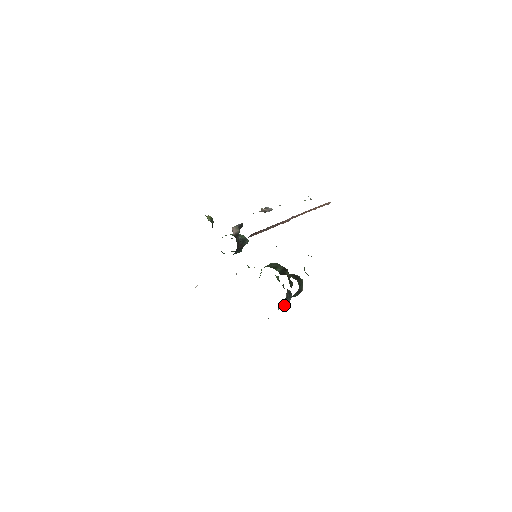
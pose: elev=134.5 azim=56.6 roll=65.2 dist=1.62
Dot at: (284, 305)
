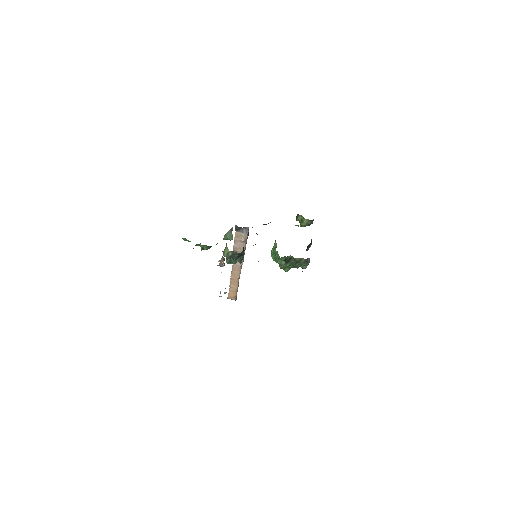
Dot at: occluded
